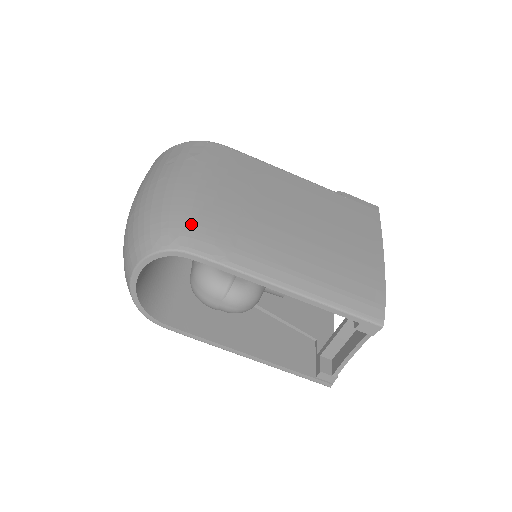
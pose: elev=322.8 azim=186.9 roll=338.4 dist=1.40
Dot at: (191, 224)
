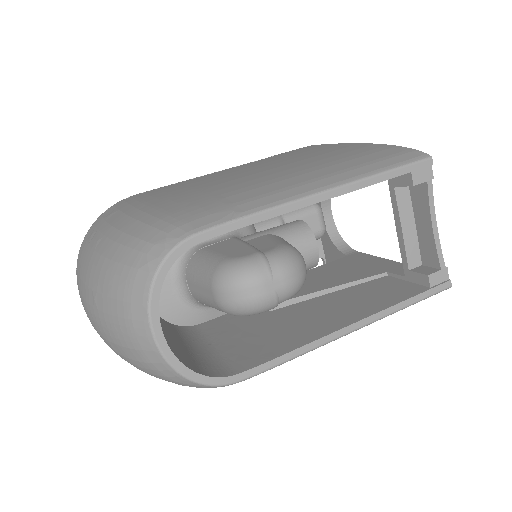
Dot at: (168, 221)
